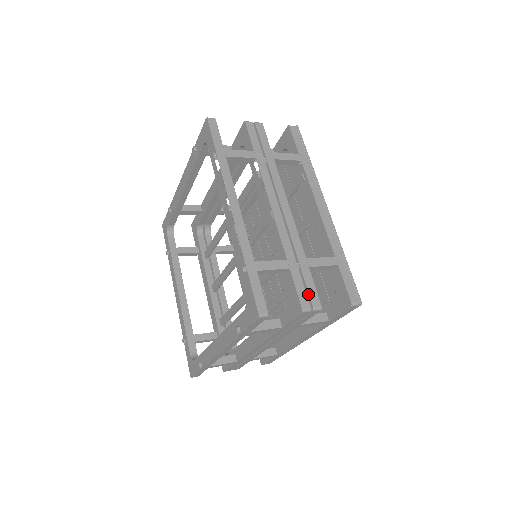
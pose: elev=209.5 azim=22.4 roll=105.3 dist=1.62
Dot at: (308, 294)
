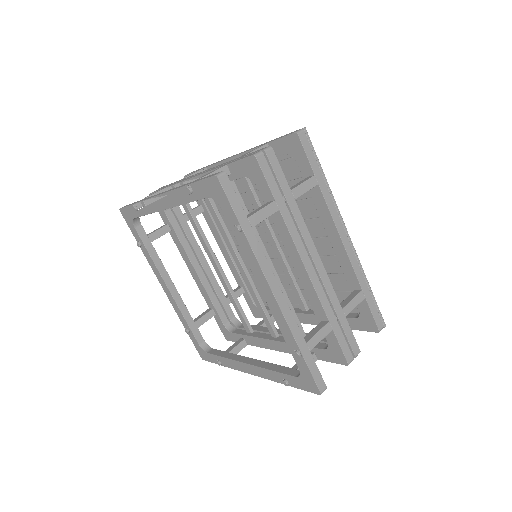
Dot at: occluded
